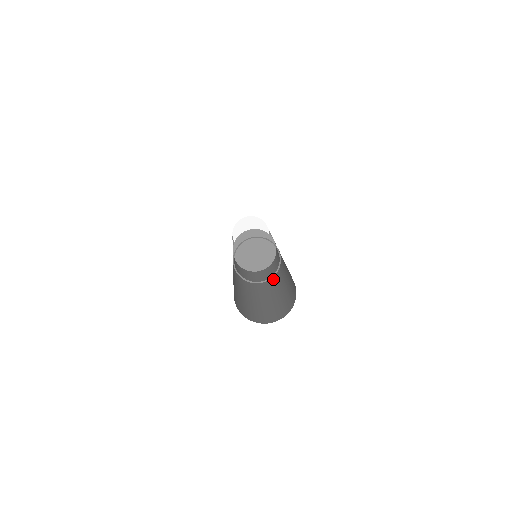
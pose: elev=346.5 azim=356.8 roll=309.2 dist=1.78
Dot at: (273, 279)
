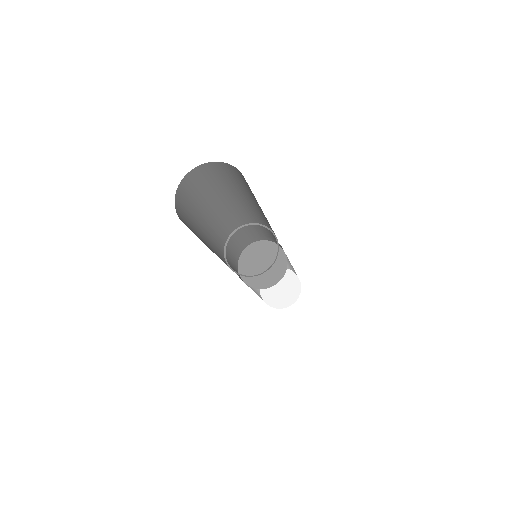
Dot at: occluded
